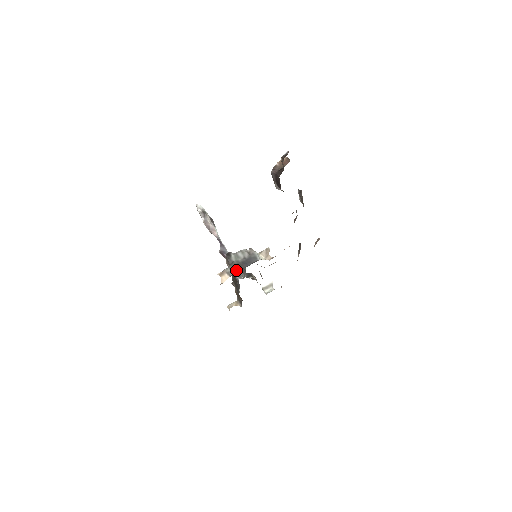
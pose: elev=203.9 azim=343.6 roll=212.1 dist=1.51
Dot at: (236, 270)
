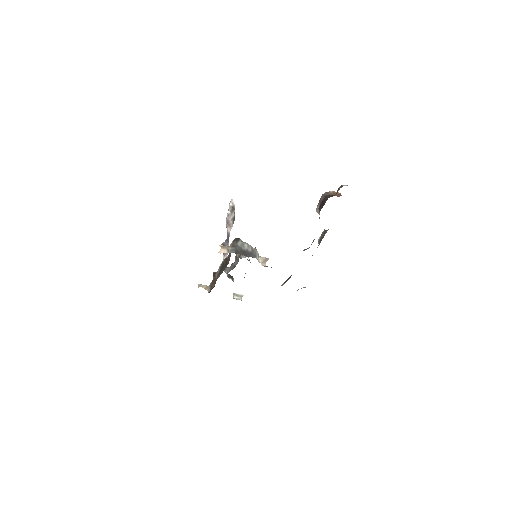
Dot at: (236, 252)
